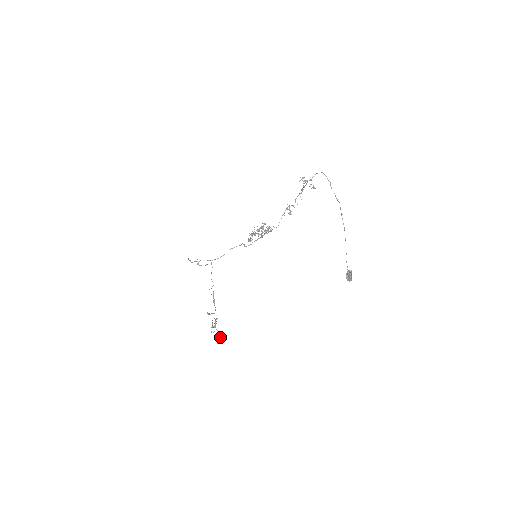
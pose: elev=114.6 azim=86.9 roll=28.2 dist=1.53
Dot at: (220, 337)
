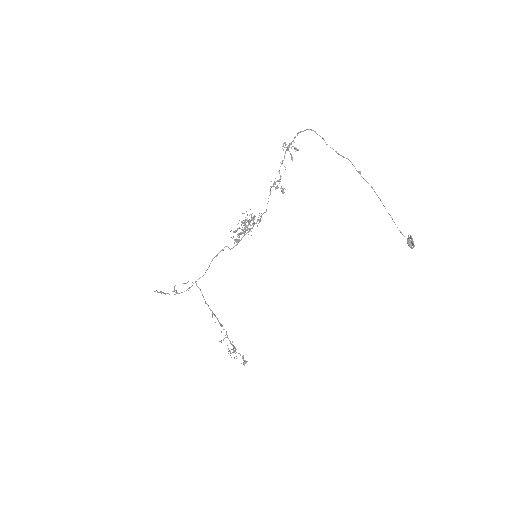
Dot at: occluded
